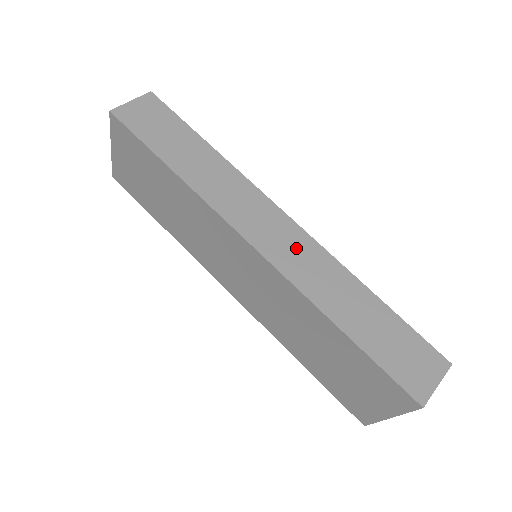
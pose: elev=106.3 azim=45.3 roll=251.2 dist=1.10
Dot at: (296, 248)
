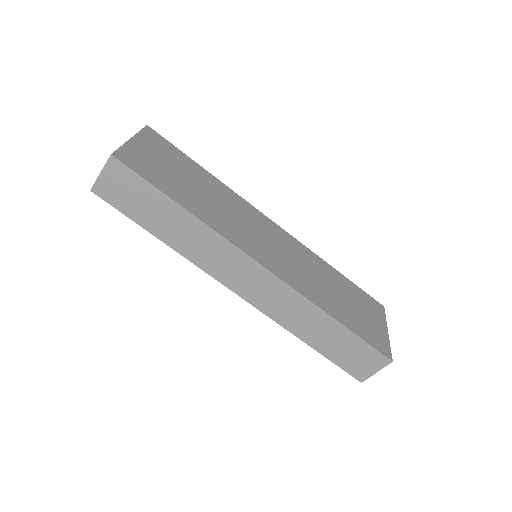
Dot at: (272, 293)
